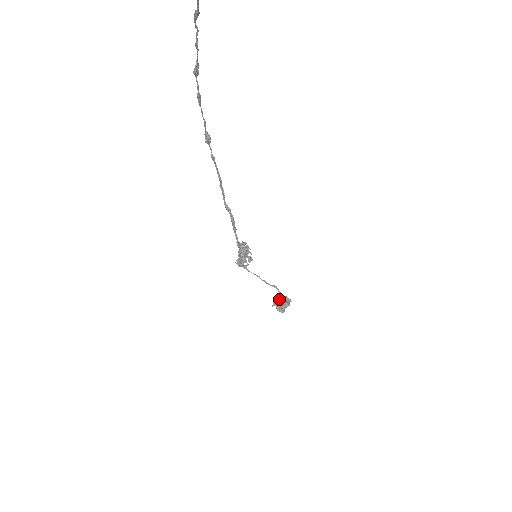
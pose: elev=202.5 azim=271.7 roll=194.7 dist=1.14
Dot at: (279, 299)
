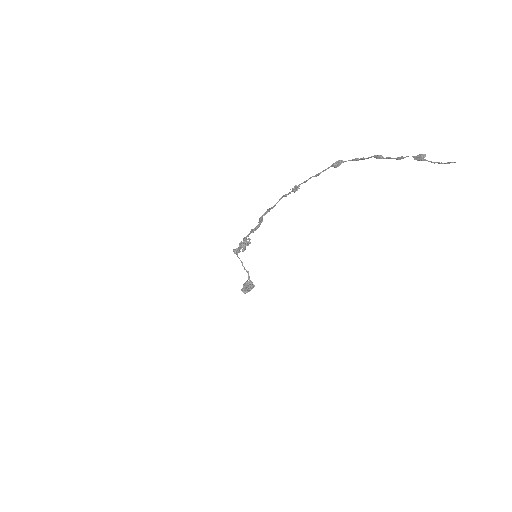
Dot at: (248, 284)
